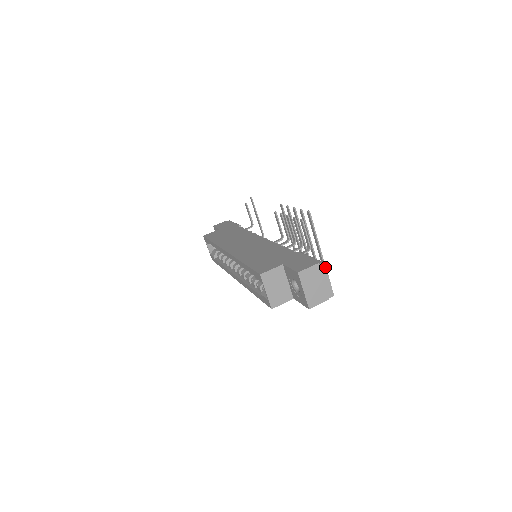
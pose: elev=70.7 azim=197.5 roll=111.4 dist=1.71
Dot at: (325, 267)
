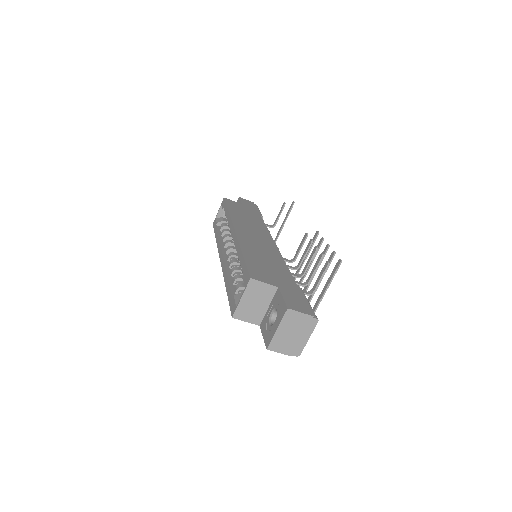
Dot at: (315, 325)
